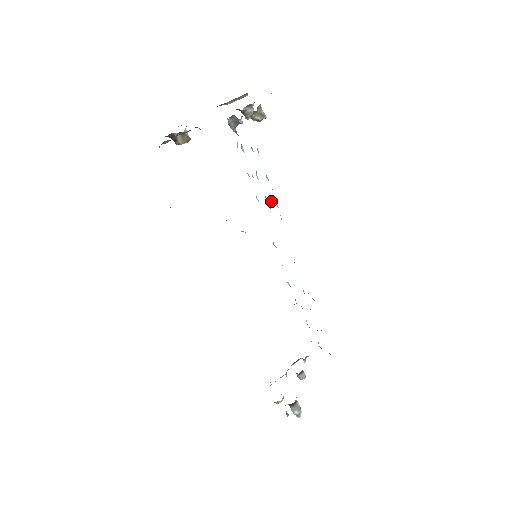
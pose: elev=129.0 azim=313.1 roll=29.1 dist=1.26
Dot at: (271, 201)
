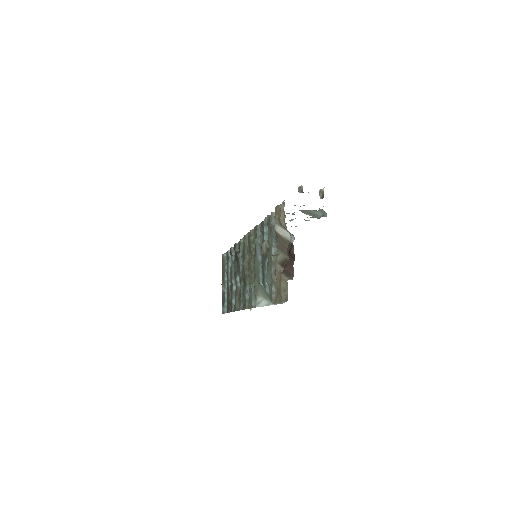
Dot at: occluded
